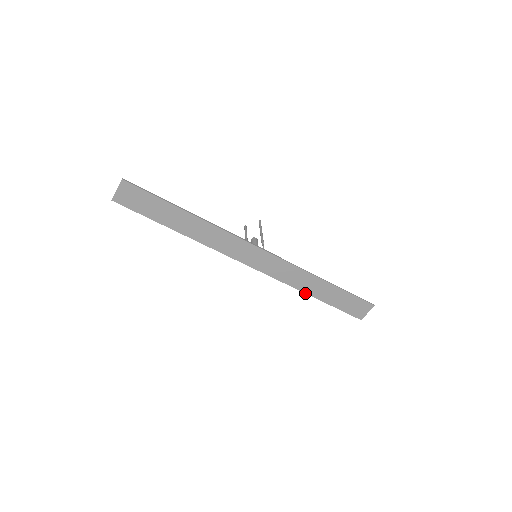
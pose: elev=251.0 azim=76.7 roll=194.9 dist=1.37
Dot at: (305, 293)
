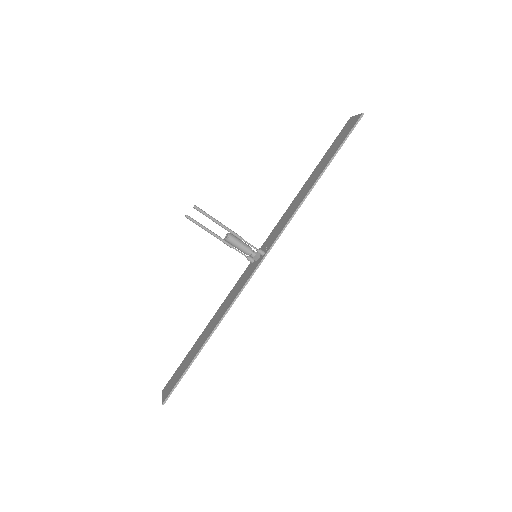
Dot at: (301, 191)
